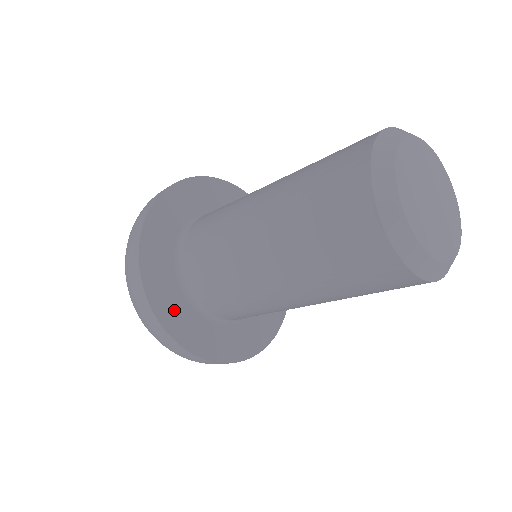
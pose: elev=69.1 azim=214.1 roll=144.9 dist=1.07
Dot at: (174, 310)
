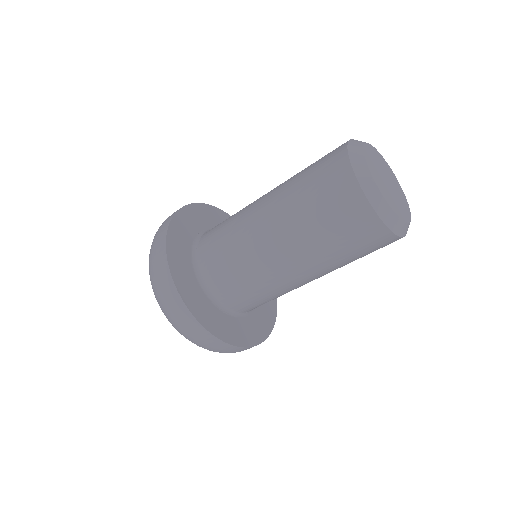
Dot at: (229, 329)
